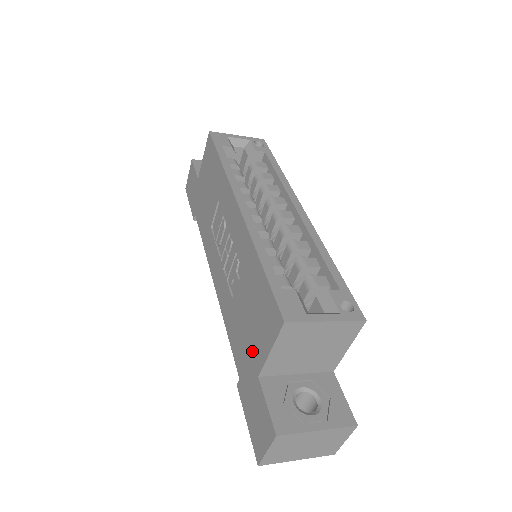
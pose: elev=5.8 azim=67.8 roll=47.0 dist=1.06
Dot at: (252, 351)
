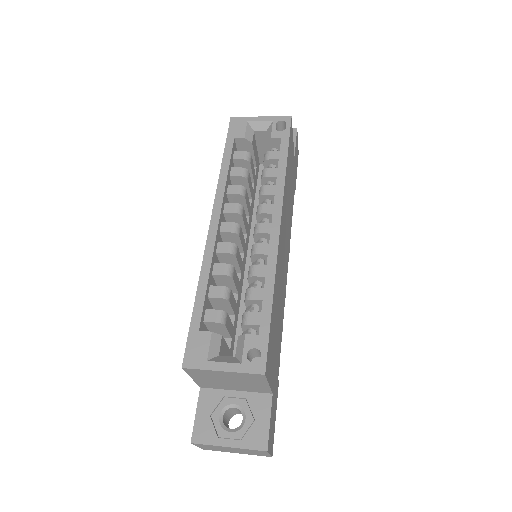
Dot at: occluded
